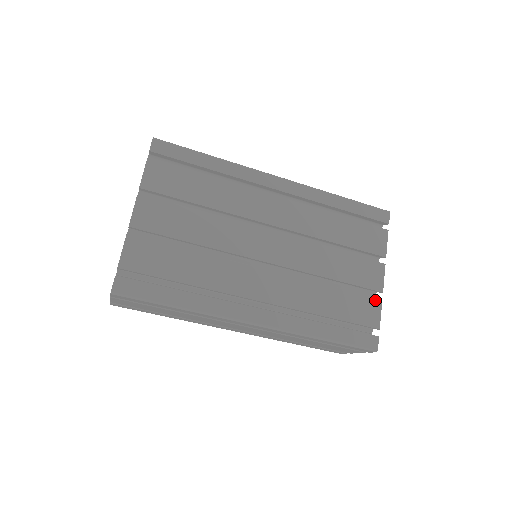
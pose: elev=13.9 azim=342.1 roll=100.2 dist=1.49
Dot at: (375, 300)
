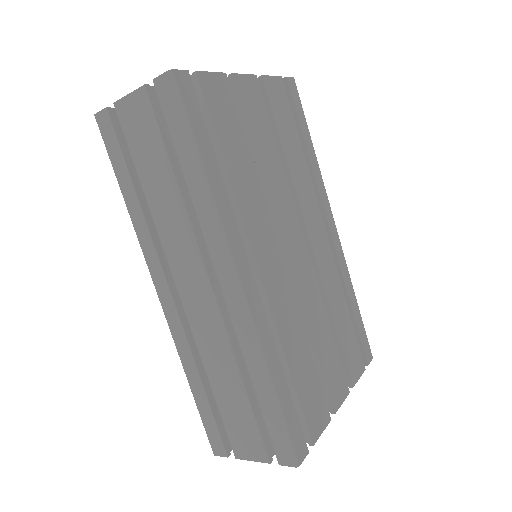
Dot at: (327, 412)
